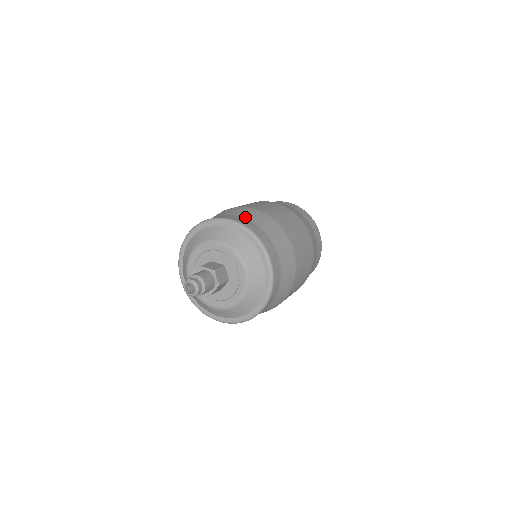
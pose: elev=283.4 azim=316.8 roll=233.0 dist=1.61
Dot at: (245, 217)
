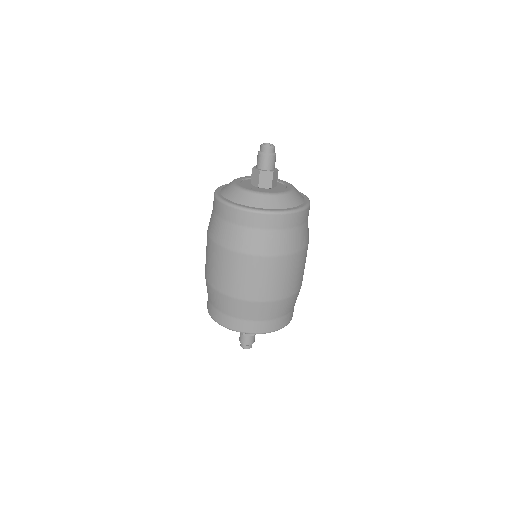
Dot at: occluded
